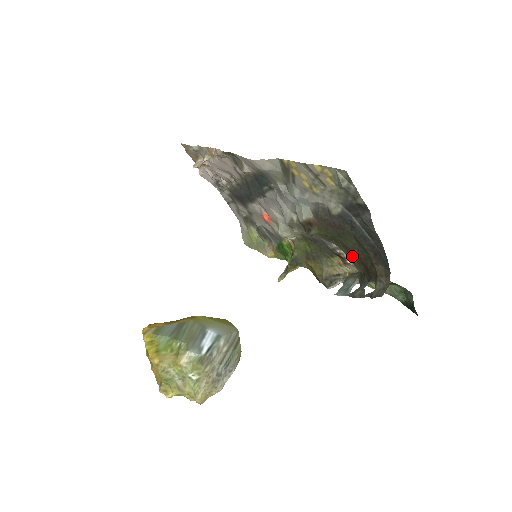
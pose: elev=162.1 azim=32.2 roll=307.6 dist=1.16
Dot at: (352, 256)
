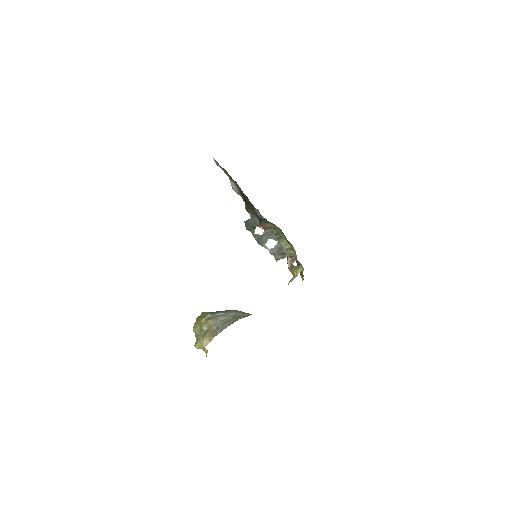
Dot at: occluded
